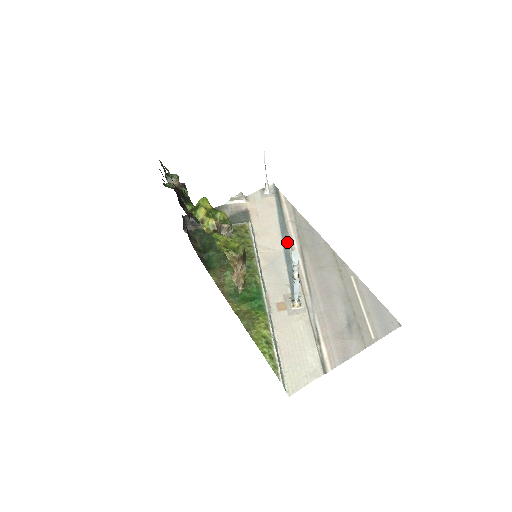
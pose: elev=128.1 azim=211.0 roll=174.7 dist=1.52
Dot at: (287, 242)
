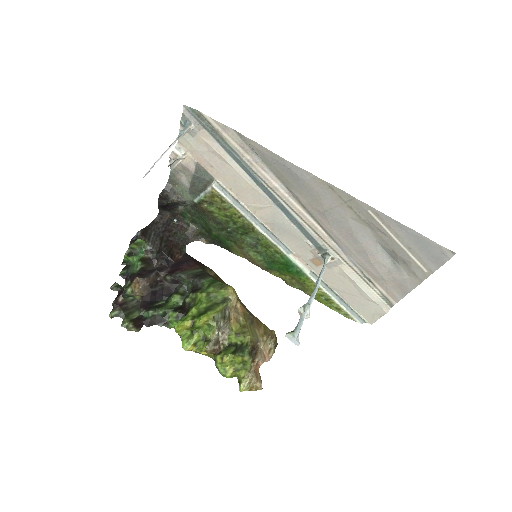
Dot at: (269, 192)
